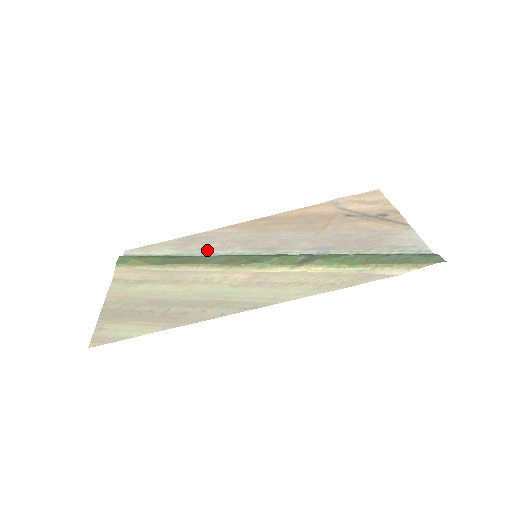
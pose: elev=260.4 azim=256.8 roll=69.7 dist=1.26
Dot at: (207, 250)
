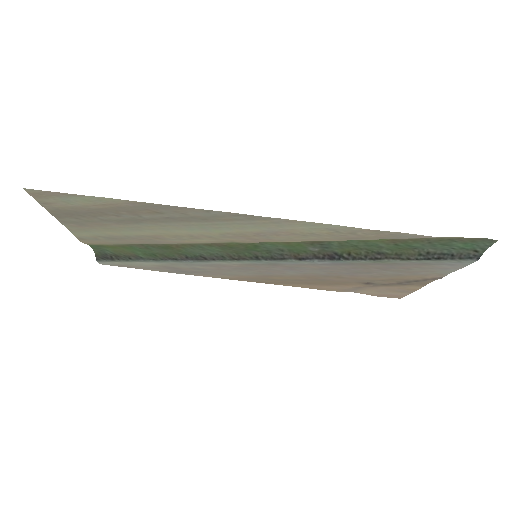
Dot at: (197, 264)
